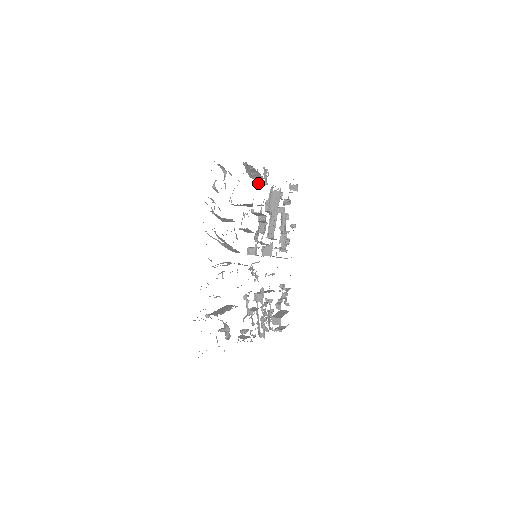
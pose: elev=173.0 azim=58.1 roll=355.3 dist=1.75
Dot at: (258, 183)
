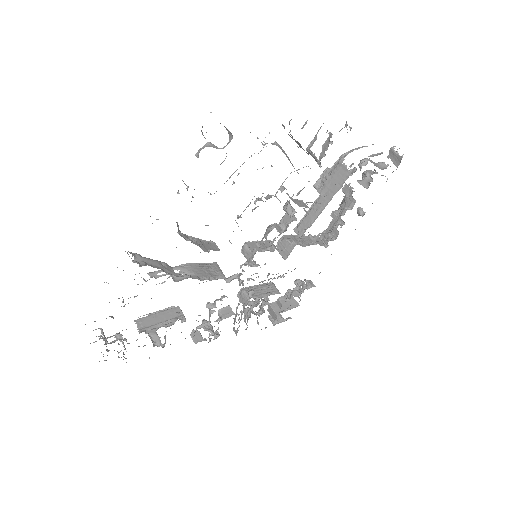
Dot at: (309, 152)
